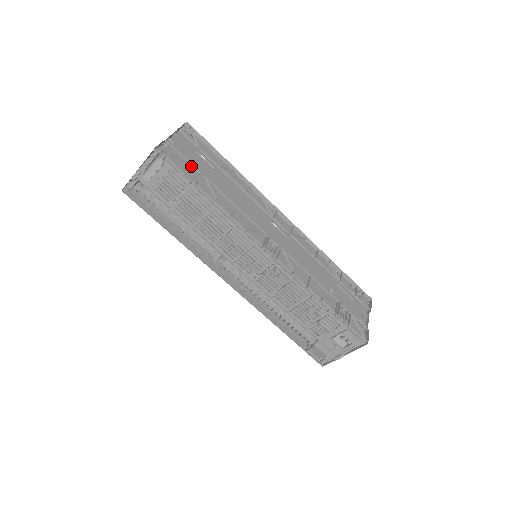
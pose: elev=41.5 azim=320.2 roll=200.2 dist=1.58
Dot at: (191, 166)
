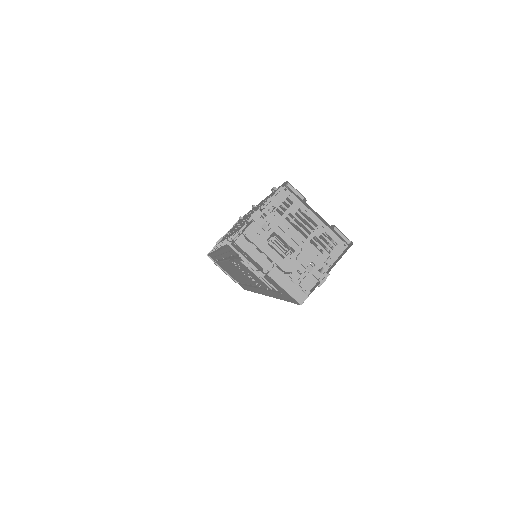
Dot at: occluded
